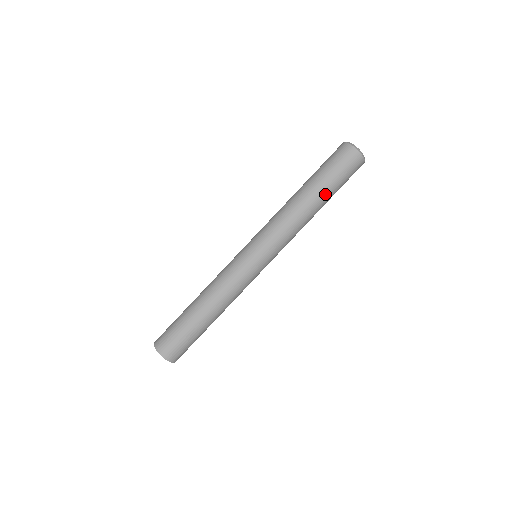
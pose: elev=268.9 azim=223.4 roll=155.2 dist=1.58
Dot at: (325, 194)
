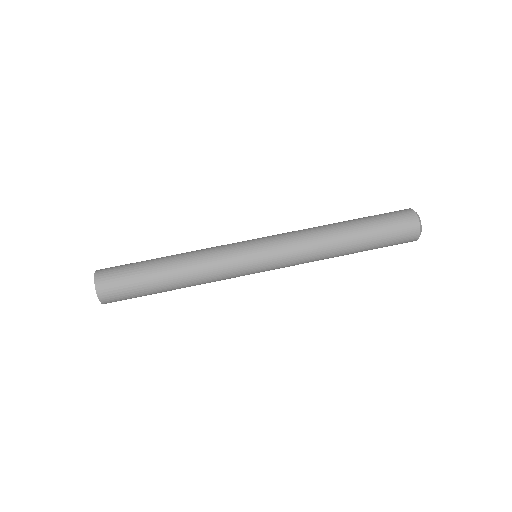
Dot at: (362, 249)
